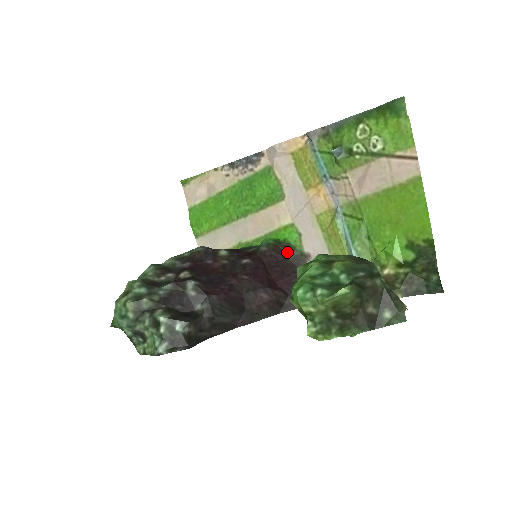
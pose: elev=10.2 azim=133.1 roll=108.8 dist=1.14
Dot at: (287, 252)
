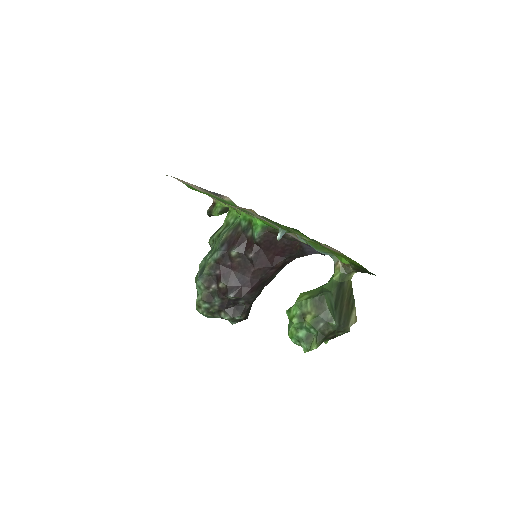
Dot at: (274, 233)
